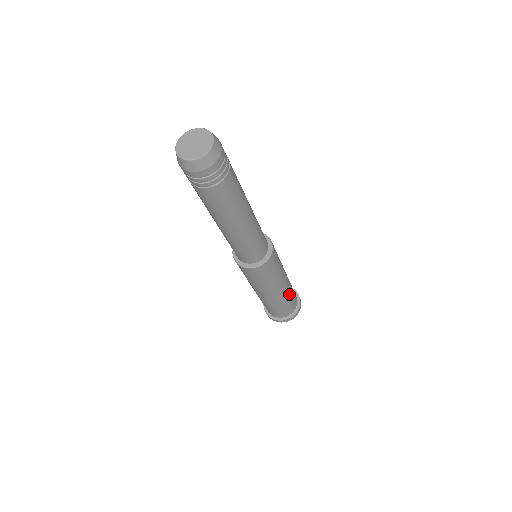
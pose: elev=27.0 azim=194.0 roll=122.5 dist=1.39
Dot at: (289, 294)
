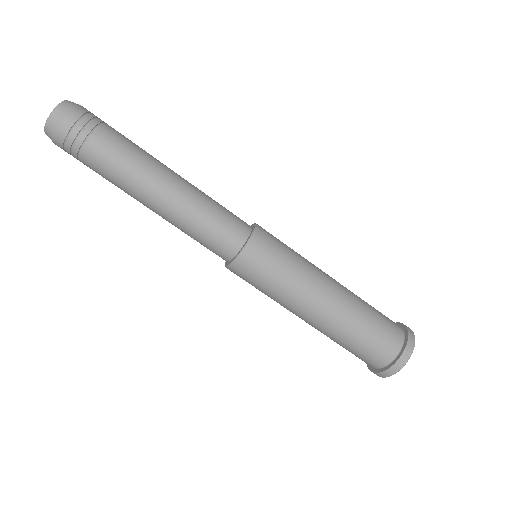
Dot at: (360, 301)
